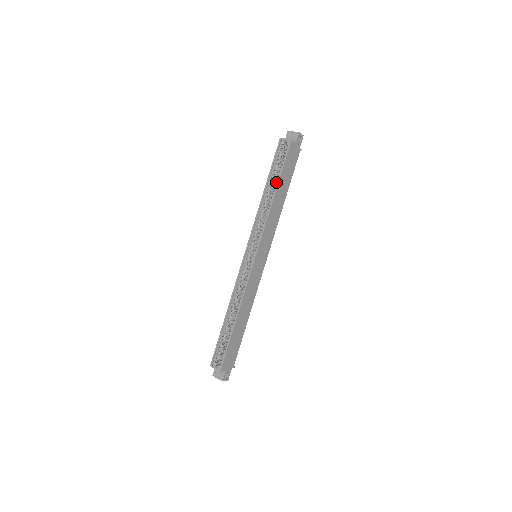
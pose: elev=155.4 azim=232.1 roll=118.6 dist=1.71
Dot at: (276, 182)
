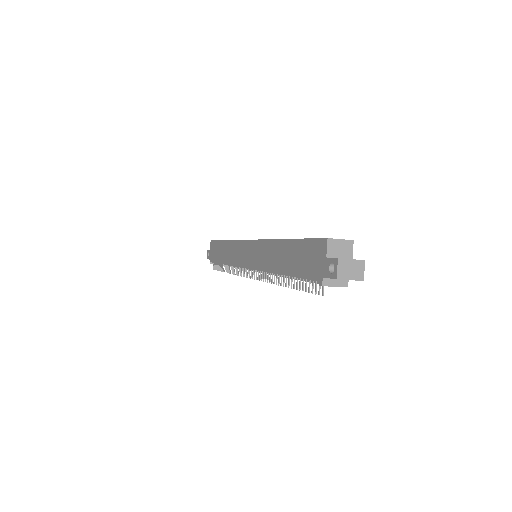
Dot at: occluded
